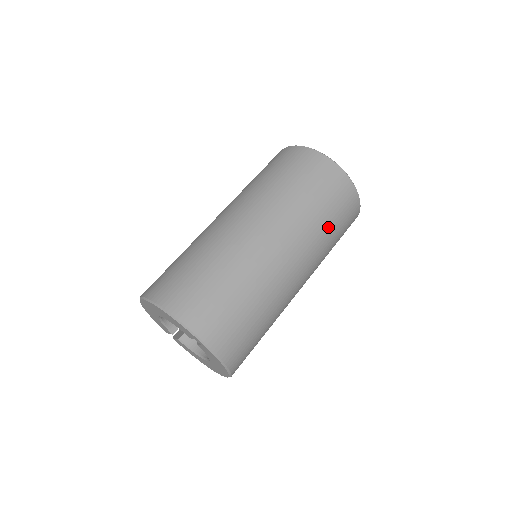
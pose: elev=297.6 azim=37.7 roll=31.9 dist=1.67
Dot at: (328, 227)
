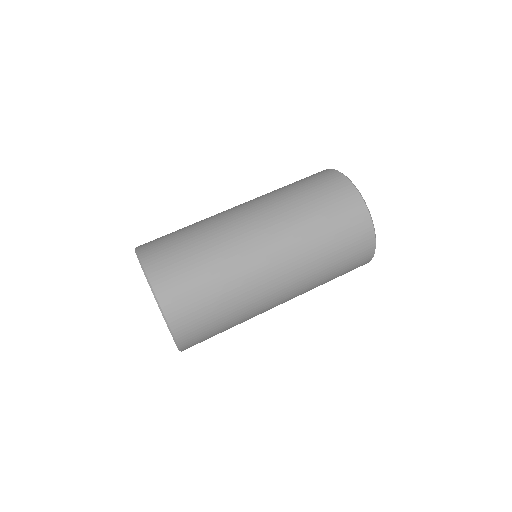
Dot at: occluded
